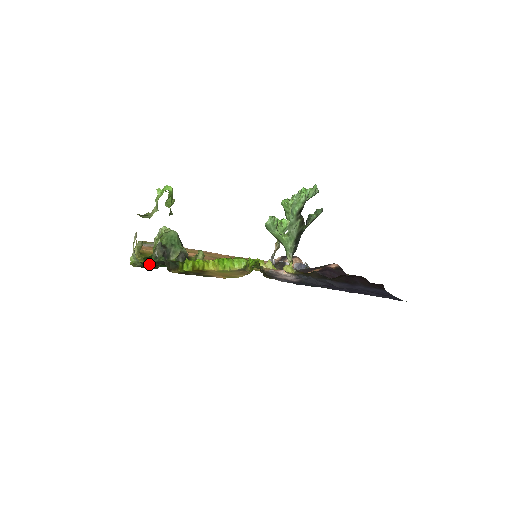
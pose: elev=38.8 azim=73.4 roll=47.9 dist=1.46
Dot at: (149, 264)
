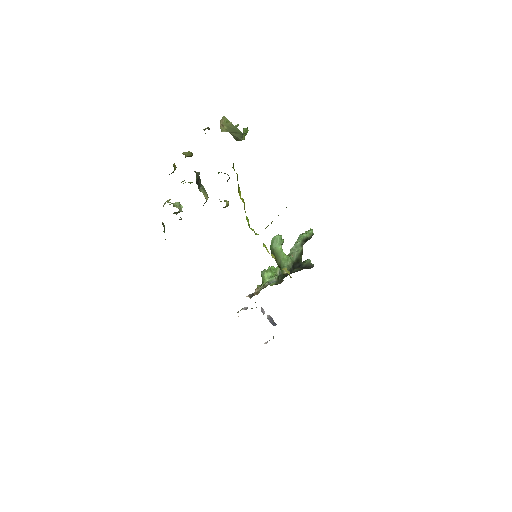
Dot at: occluded
